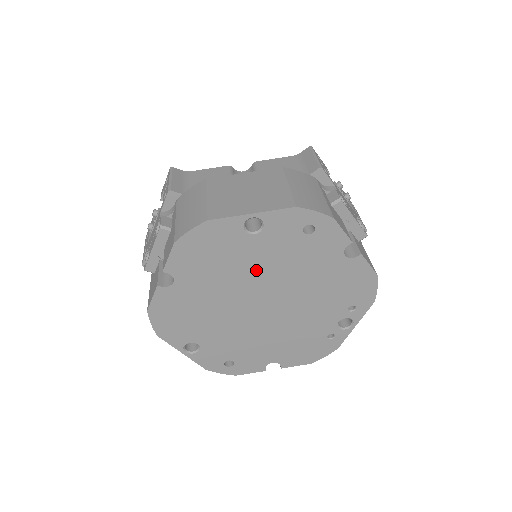
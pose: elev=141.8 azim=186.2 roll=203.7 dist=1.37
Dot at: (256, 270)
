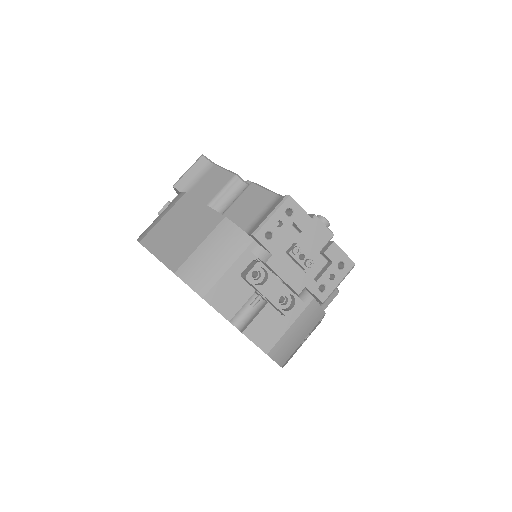
Dot at: occluded
